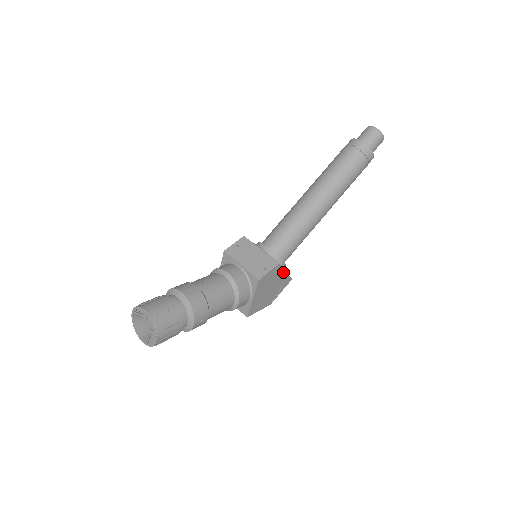
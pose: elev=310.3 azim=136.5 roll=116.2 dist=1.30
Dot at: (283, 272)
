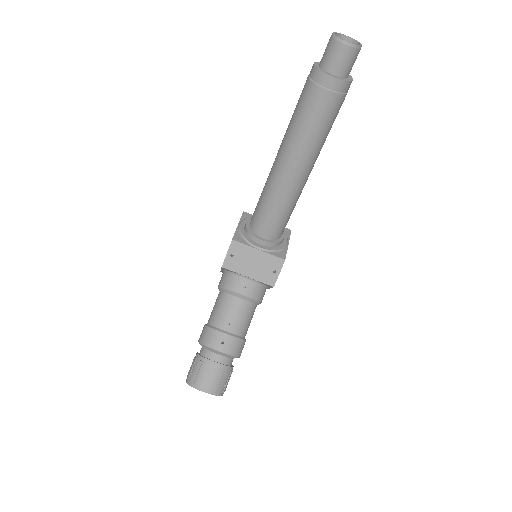
Dot at: (287, 248)
